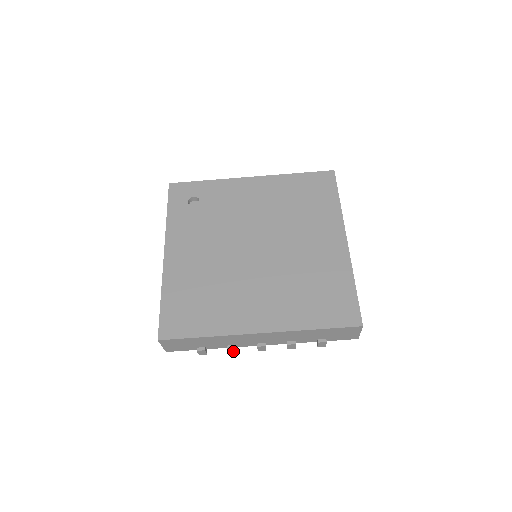
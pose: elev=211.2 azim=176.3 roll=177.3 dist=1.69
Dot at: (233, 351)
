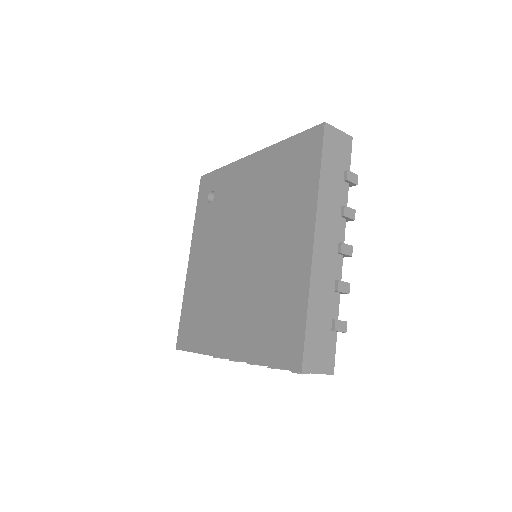
Dot at: (239, 361)
